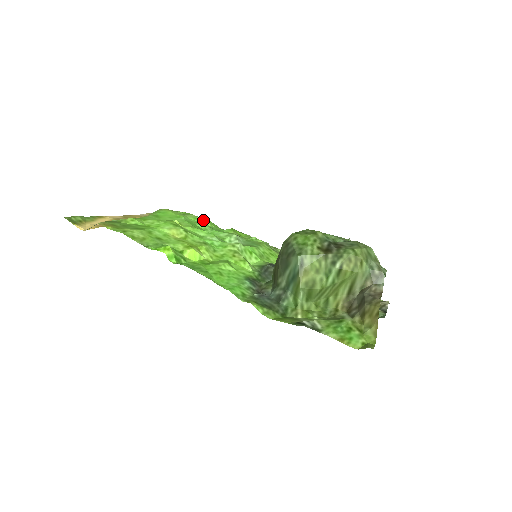
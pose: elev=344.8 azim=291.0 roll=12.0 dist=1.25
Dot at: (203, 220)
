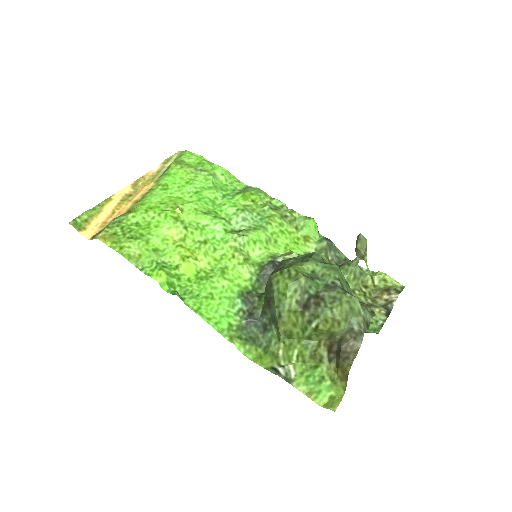
Dot at: (218, 174)
